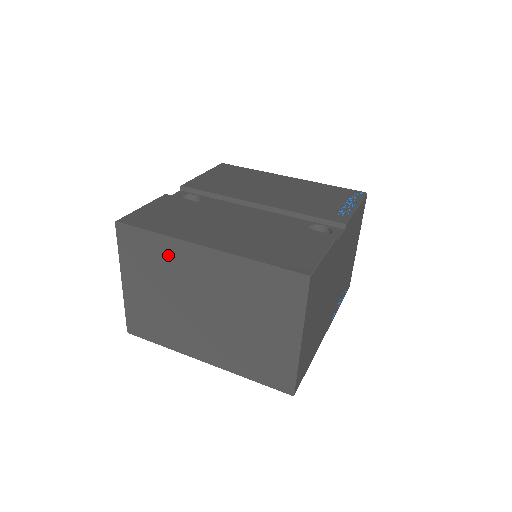
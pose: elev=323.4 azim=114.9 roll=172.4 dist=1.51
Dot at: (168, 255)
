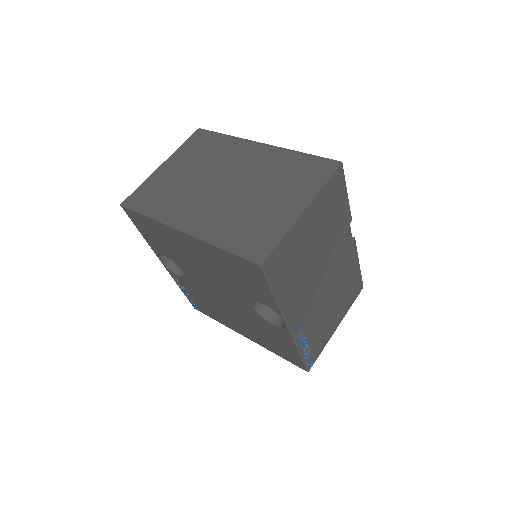
Dot at: (225, 148)
